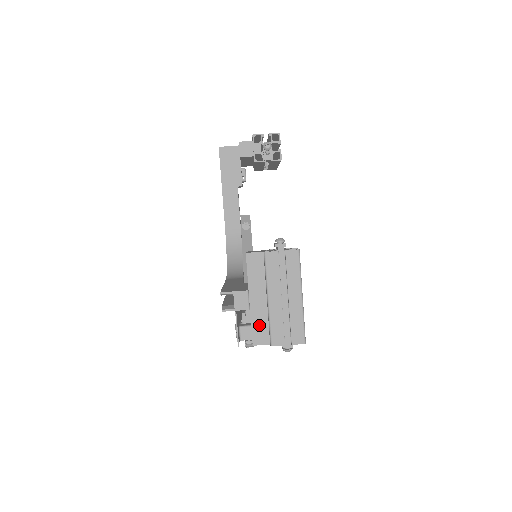
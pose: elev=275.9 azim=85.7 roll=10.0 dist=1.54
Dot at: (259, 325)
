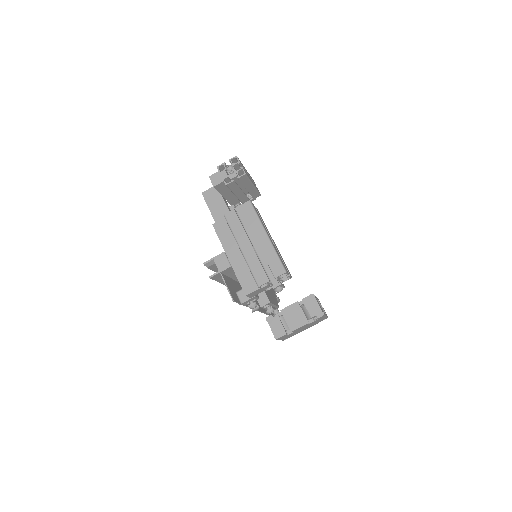
Dot at: (244, 276)
